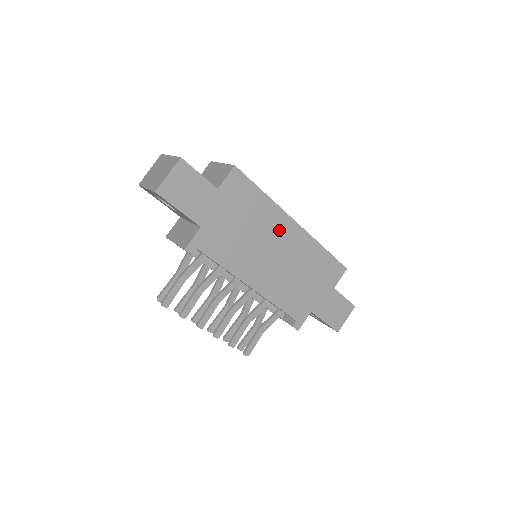
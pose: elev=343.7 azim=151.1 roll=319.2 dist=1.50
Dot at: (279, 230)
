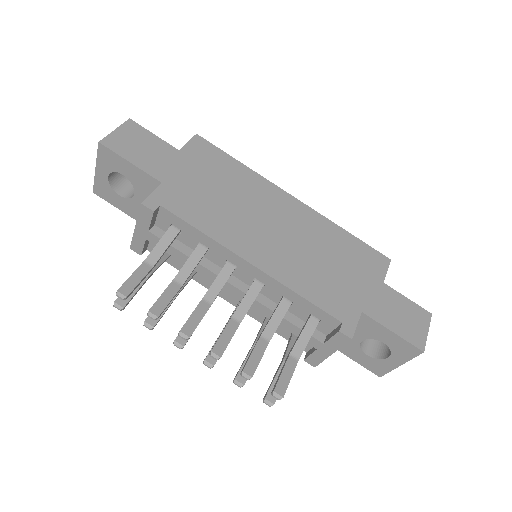
Dot at: (272, 201)
